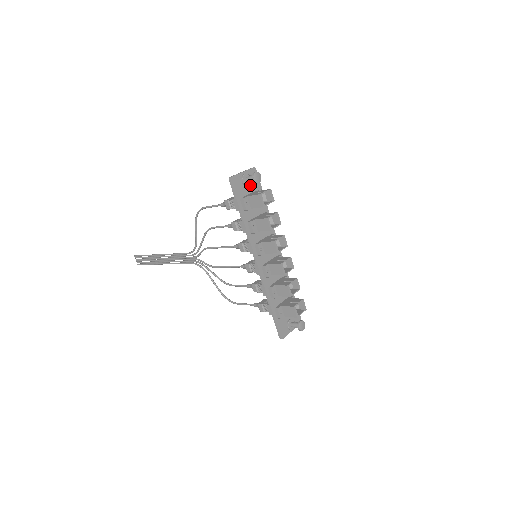
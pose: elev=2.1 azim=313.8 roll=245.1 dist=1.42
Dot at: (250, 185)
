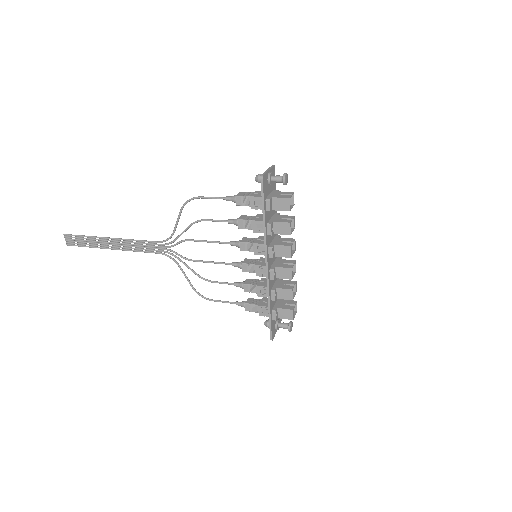
Dot at: (271, 184)
